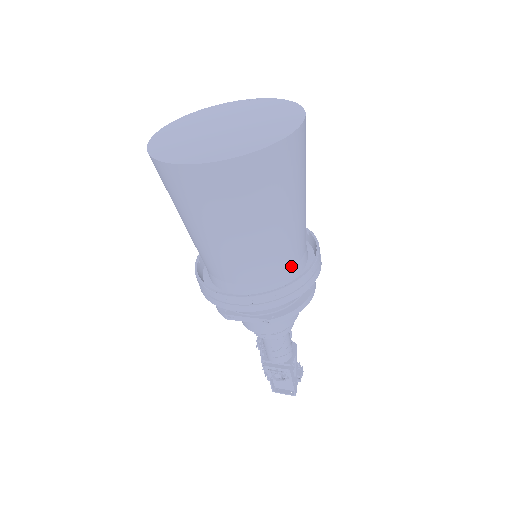
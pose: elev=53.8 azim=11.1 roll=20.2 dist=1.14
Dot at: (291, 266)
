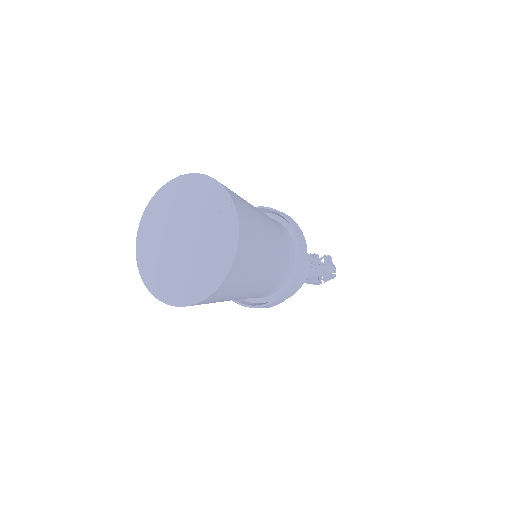
Dot at: occluded
